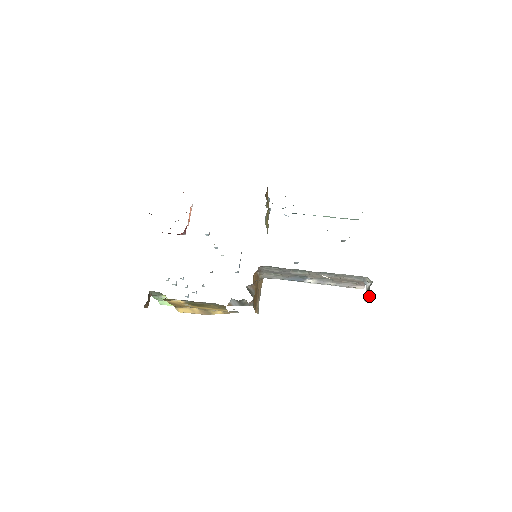
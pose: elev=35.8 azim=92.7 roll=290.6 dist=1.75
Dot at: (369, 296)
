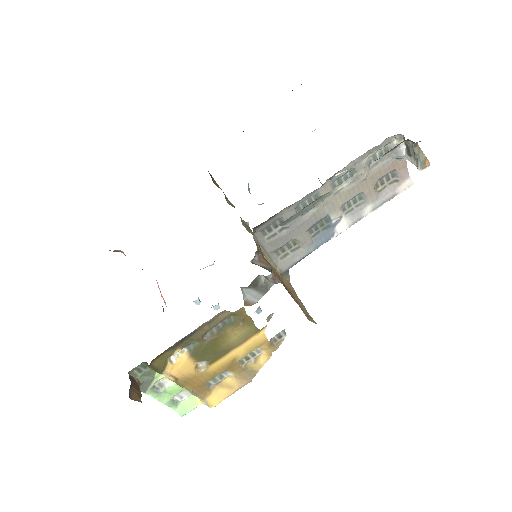
Dot at: (416, 154)
